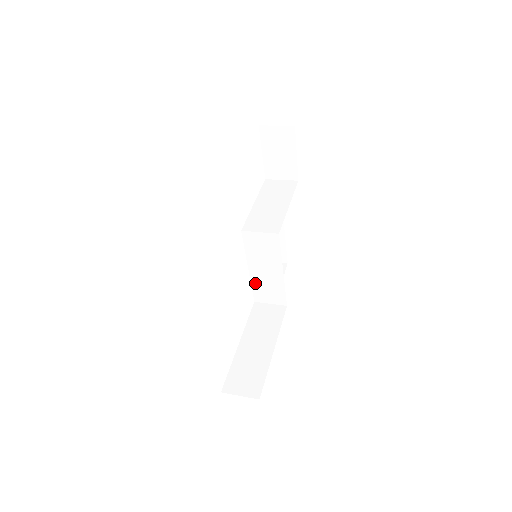
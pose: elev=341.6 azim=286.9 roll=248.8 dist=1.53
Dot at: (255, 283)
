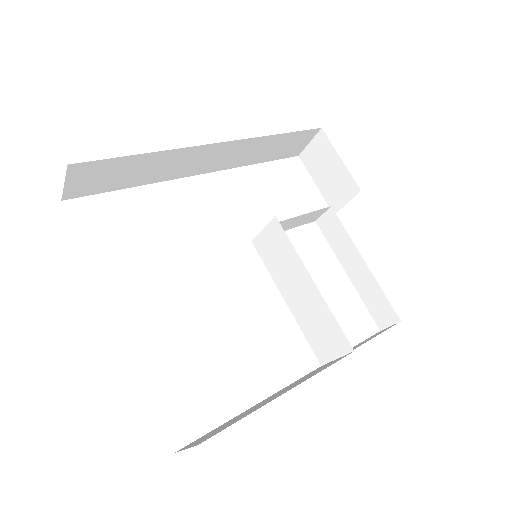
Dot at: (303, 325)
